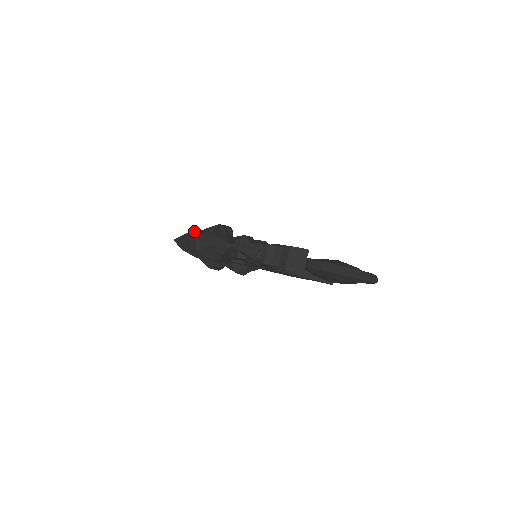
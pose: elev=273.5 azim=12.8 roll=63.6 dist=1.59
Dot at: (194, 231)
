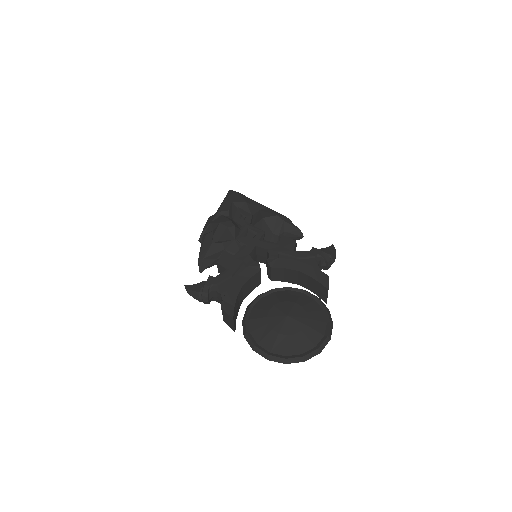
Dot at: (219, 209)
